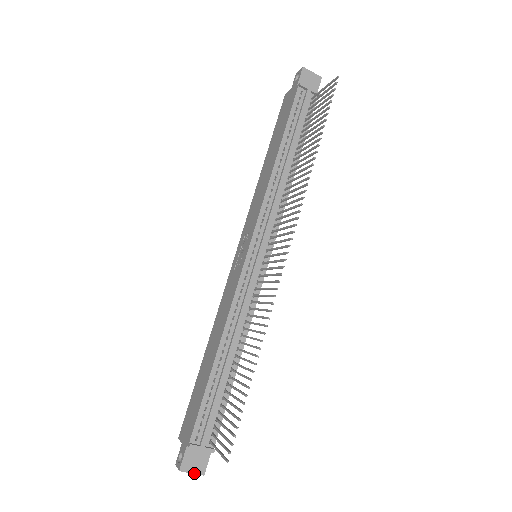
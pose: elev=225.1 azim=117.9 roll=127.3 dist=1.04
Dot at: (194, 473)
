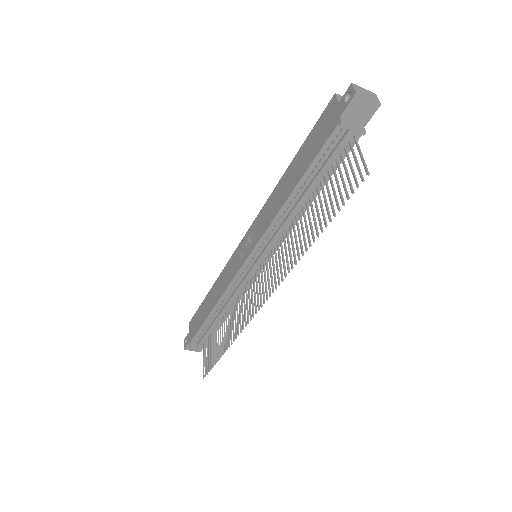
Dot at: occluded
